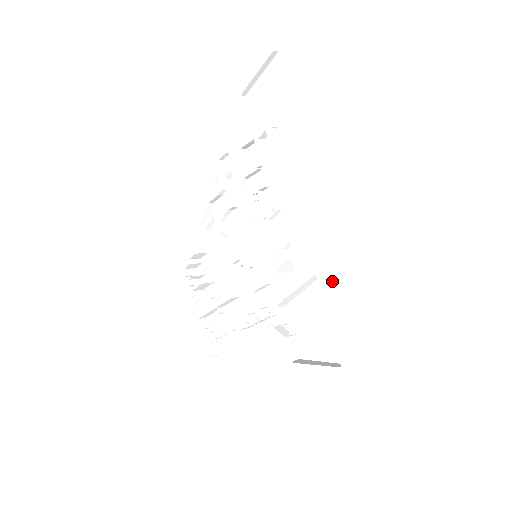
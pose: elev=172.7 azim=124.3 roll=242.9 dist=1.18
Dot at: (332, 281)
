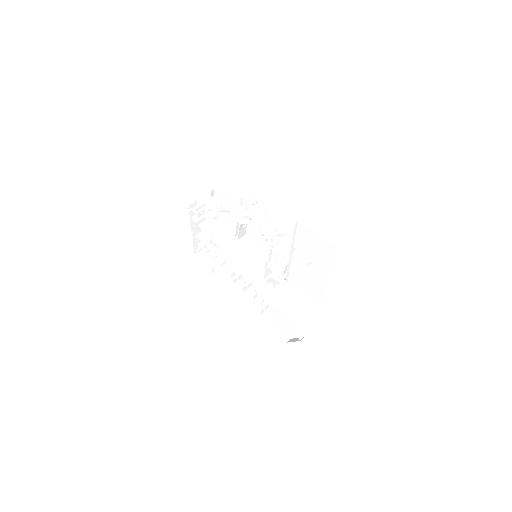
Dot at: occluded
